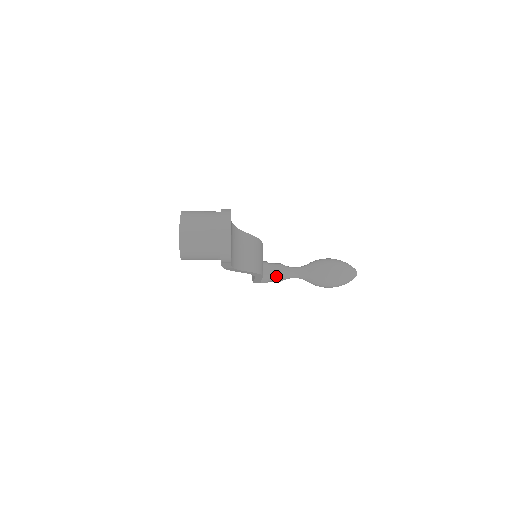
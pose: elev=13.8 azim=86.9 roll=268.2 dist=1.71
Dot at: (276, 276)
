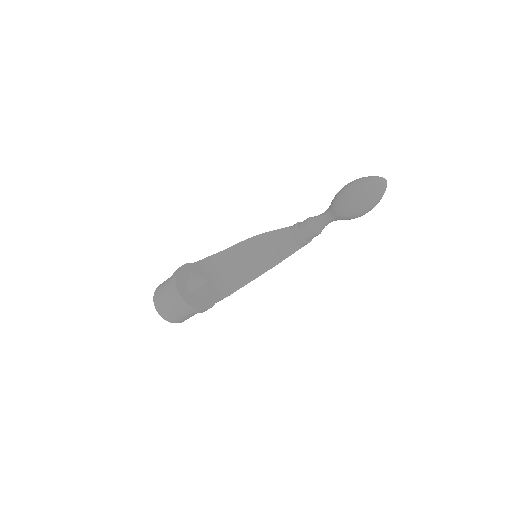
Dot at: (309, 235)
